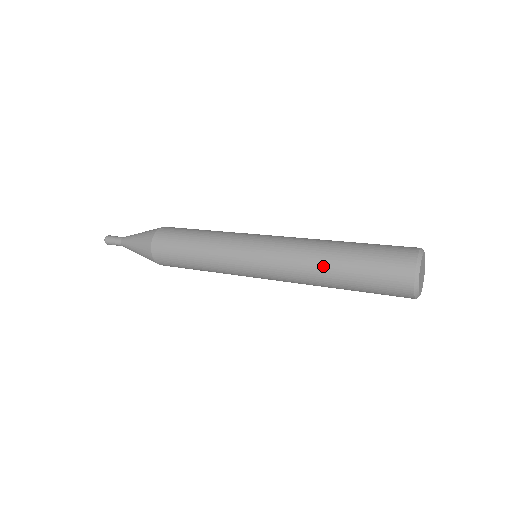
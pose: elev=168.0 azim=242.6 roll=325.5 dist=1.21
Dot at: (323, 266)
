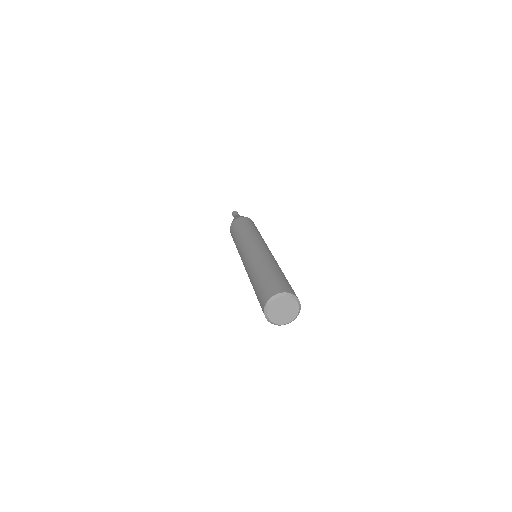
Dot at: (260, 267)
